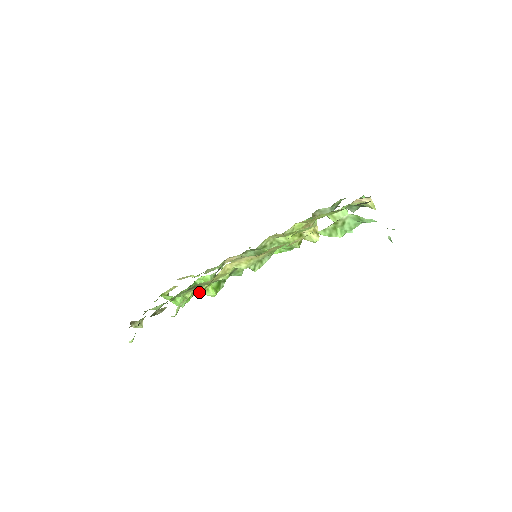
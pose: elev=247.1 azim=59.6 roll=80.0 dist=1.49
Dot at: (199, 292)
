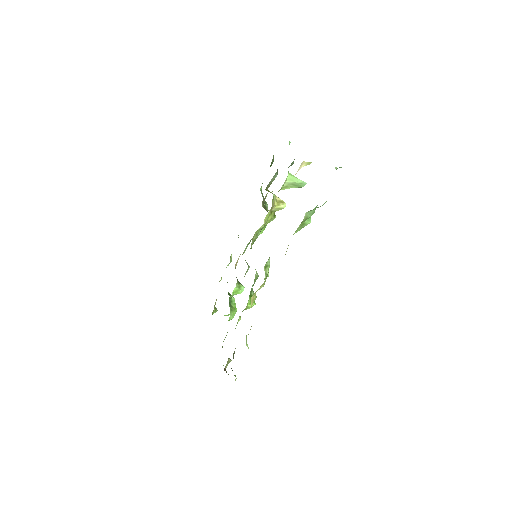
Dot at: occluded
